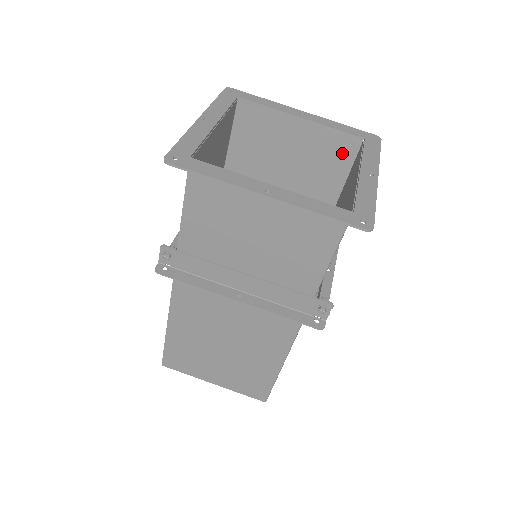
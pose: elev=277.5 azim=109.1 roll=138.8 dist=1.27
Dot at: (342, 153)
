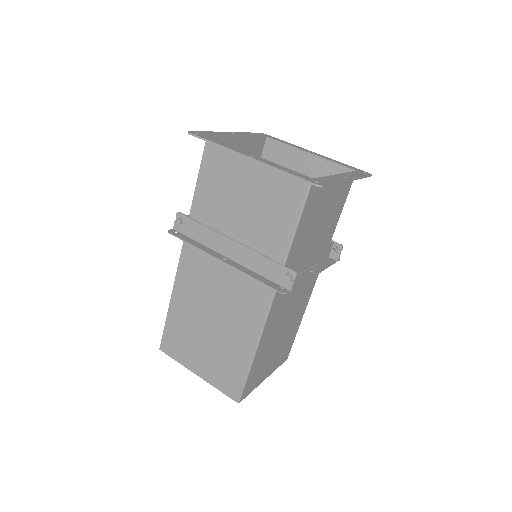
Dot at: occluded
